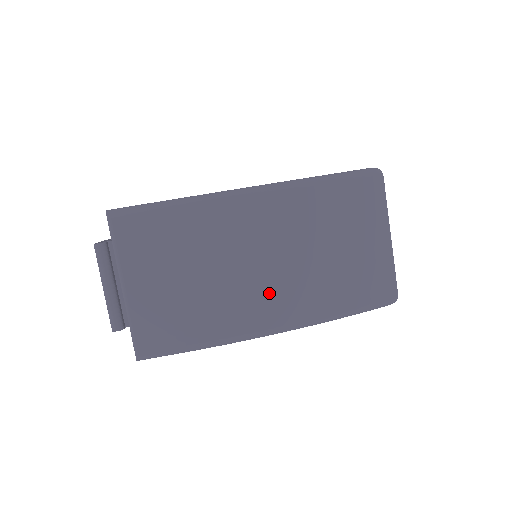
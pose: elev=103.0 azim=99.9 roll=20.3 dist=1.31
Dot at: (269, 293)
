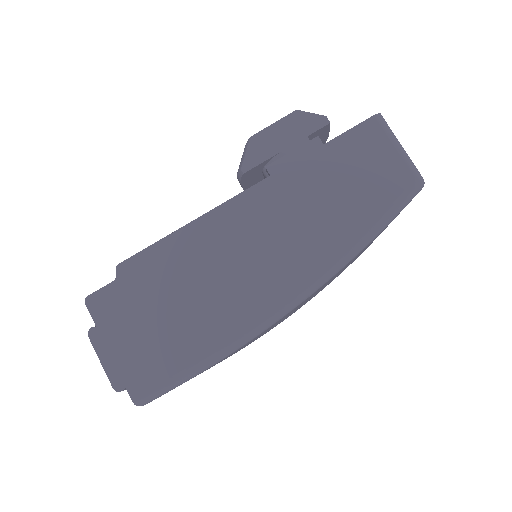
Dot at: occluded
